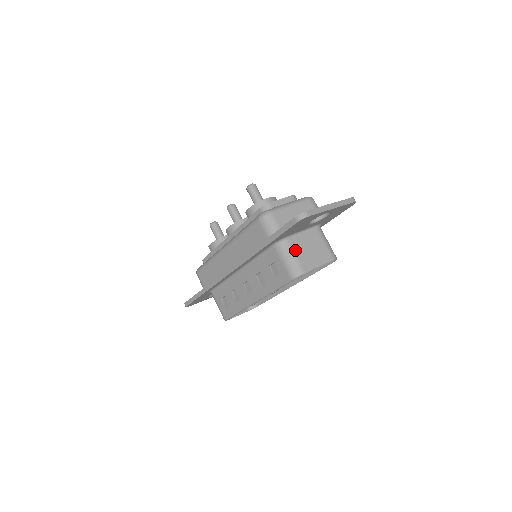
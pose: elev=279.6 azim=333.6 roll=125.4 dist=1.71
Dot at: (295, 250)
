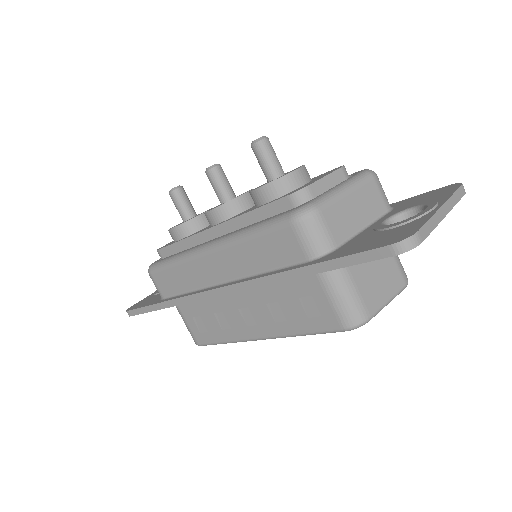
Dot at: (354, 279)
